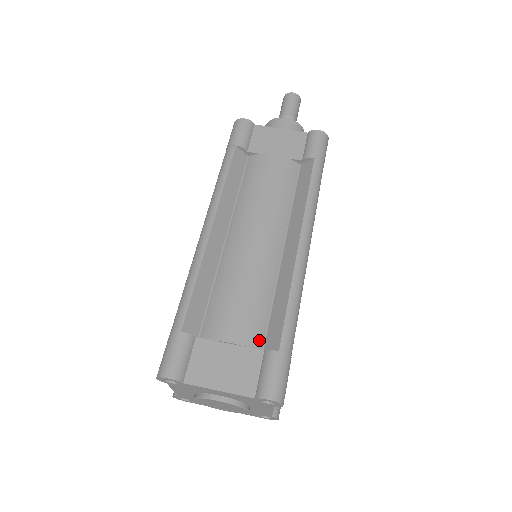
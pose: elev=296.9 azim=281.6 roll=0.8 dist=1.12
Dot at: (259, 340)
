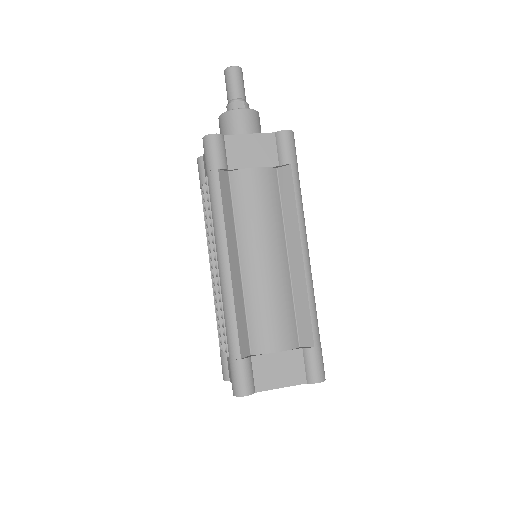
Dot at: (295, 340)
